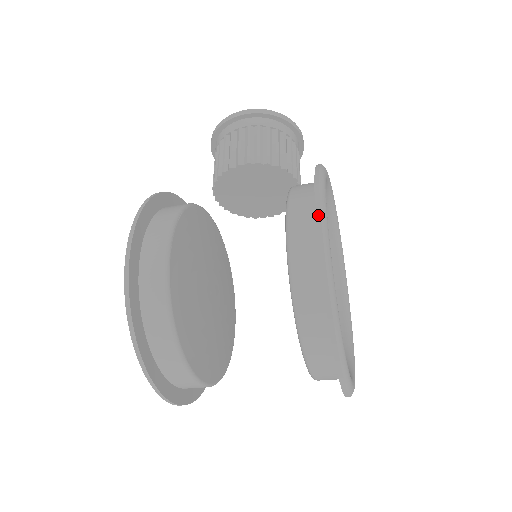
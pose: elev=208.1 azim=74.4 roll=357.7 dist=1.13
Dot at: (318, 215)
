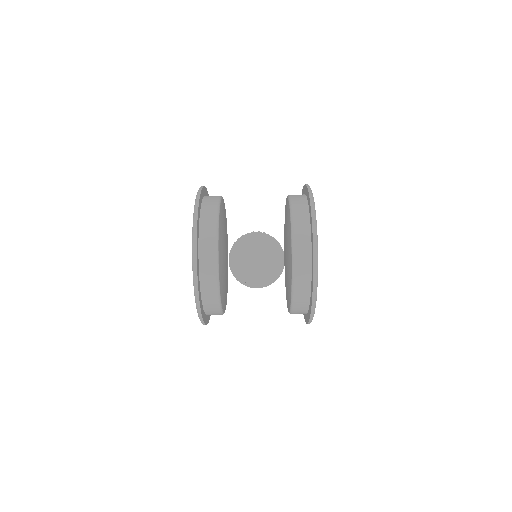
Dot at: occluded
